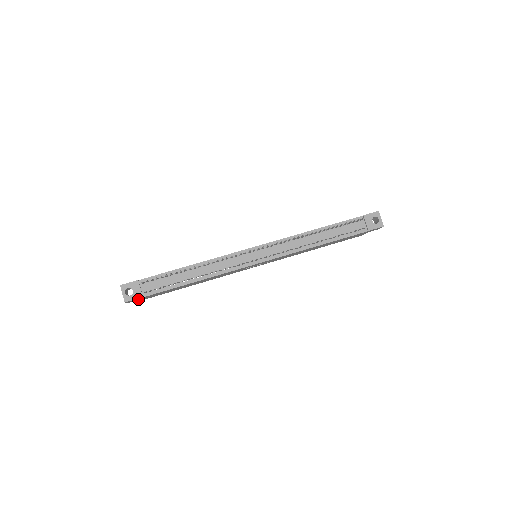
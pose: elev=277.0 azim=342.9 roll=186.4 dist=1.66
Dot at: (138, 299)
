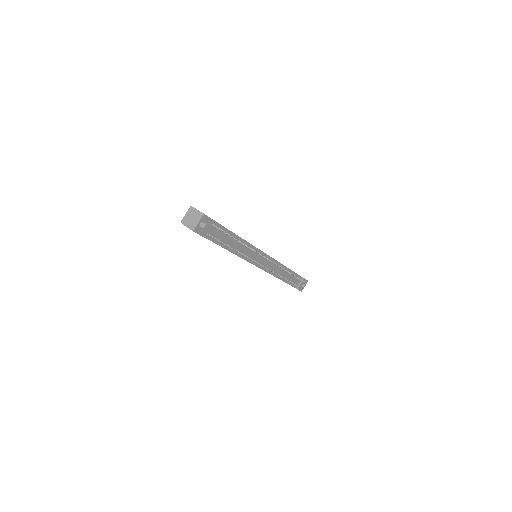
Dot at: occluded
